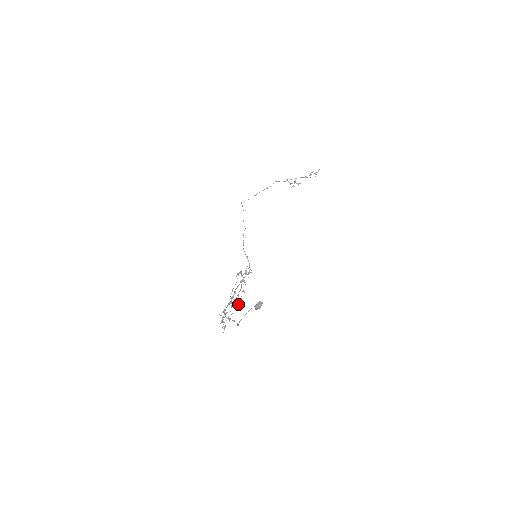
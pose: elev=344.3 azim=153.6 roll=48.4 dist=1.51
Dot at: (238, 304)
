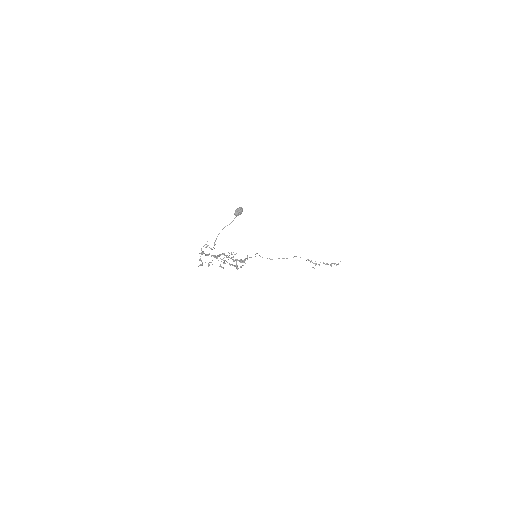
Dot at: occluded
